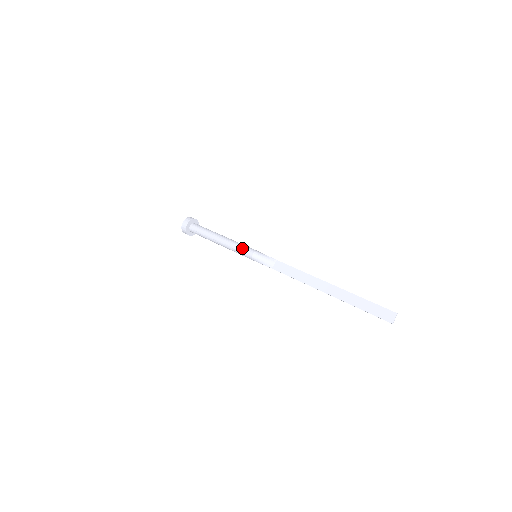
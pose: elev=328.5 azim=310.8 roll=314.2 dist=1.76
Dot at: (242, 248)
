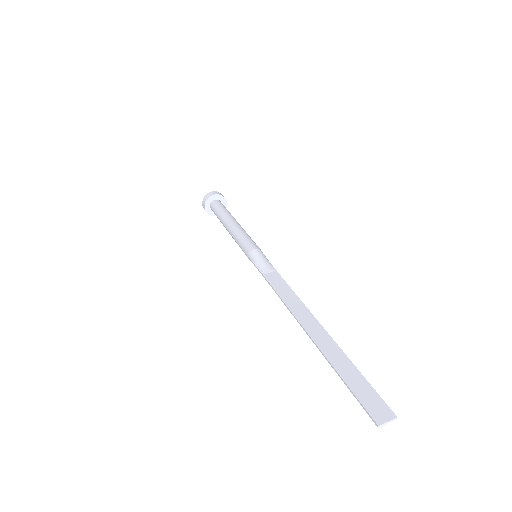
Dot at: (248, 239)
